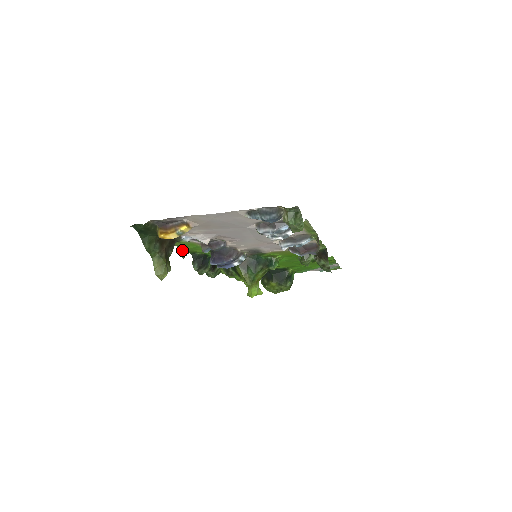
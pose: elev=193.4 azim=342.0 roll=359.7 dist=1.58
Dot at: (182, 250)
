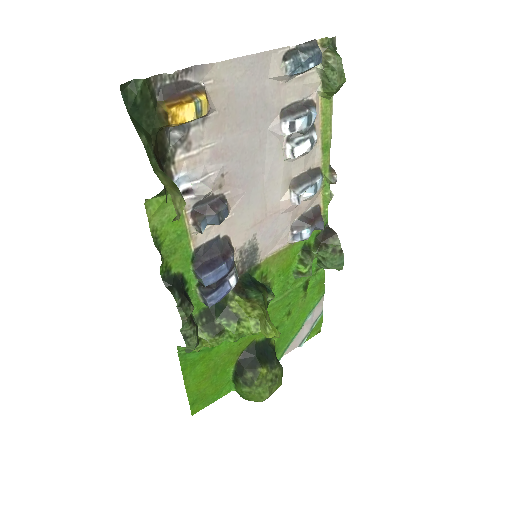
Dot at: (157, 247)
